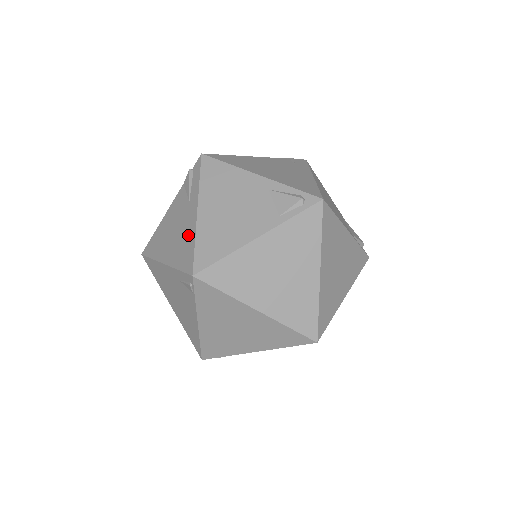
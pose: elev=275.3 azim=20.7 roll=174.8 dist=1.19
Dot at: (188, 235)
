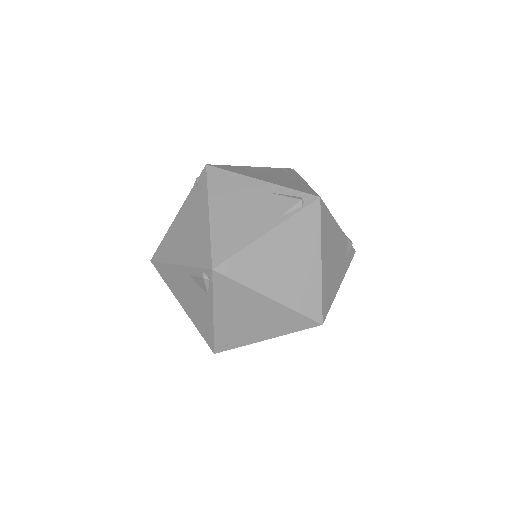
Dot at: occluded
